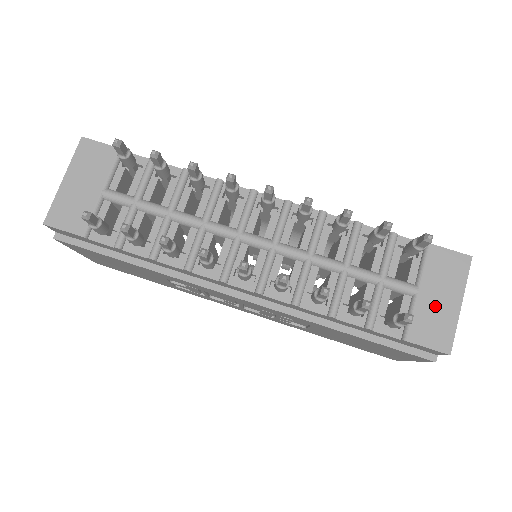
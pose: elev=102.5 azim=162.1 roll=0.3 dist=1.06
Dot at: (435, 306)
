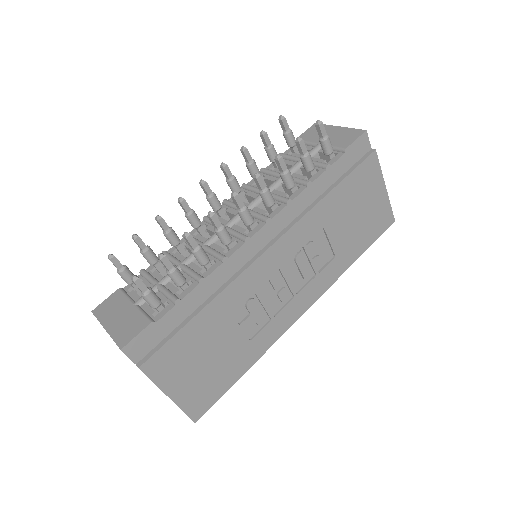
Dot at: (333, 137)
